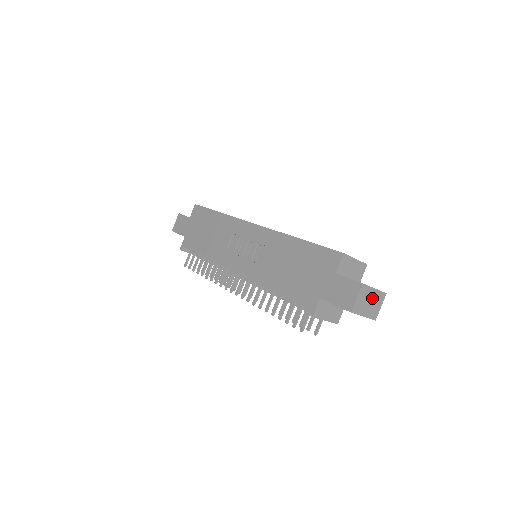
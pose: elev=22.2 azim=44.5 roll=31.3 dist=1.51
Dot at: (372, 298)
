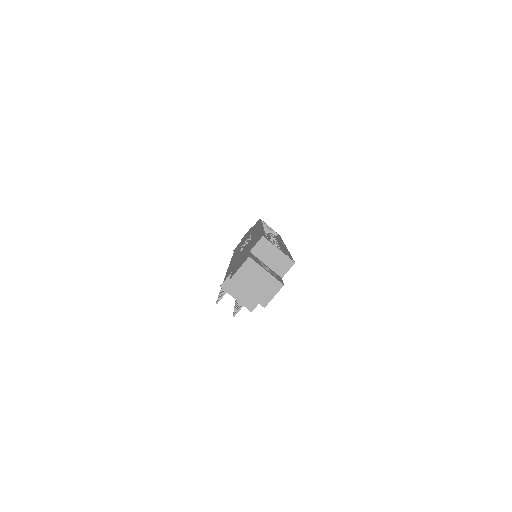
Dot at: (262, 280)
